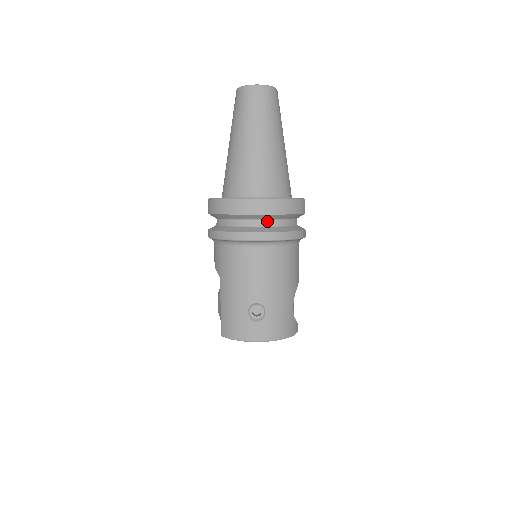
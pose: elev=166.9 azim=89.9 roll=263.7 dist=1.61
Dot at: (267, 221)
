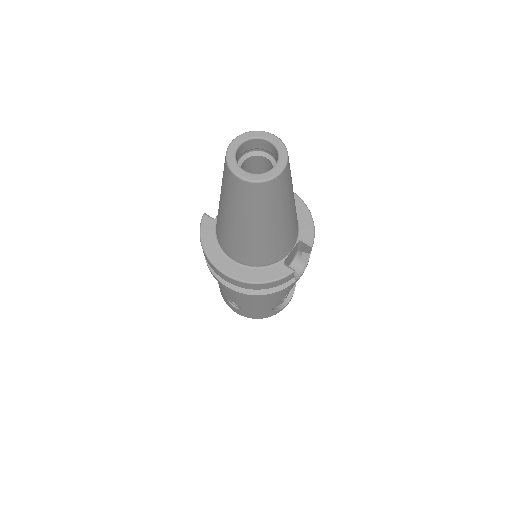
Dot at: occluded
